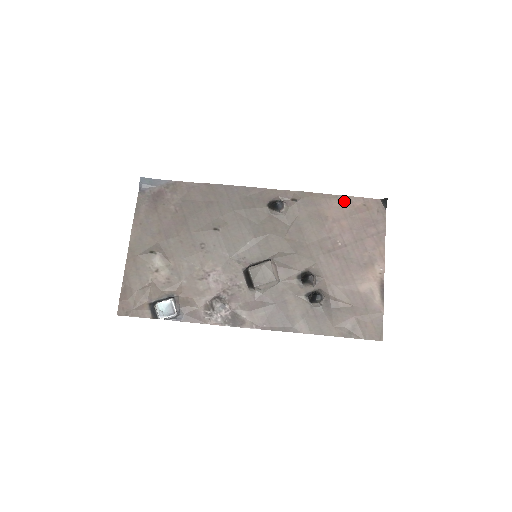
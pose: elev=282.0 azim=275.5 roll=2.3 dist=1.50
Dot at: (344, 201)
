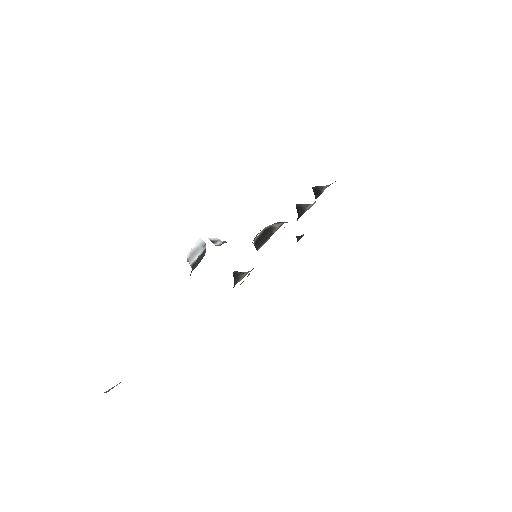
Dot at: occluded
